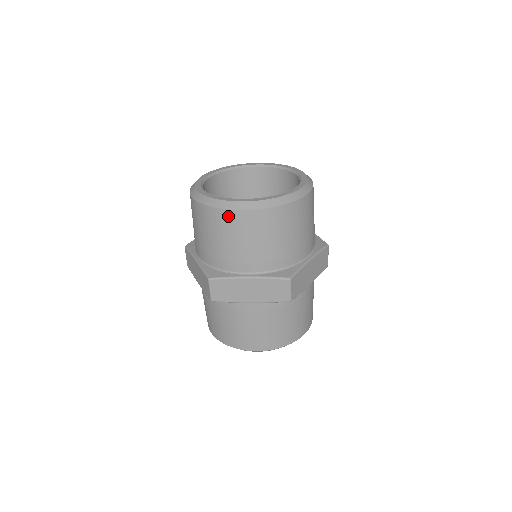
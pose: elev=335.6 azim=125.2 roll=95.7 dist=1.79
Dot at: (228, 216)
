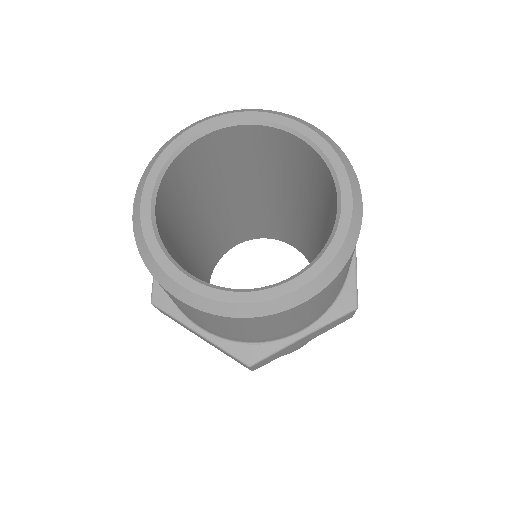
Dot at: (273, 318)
